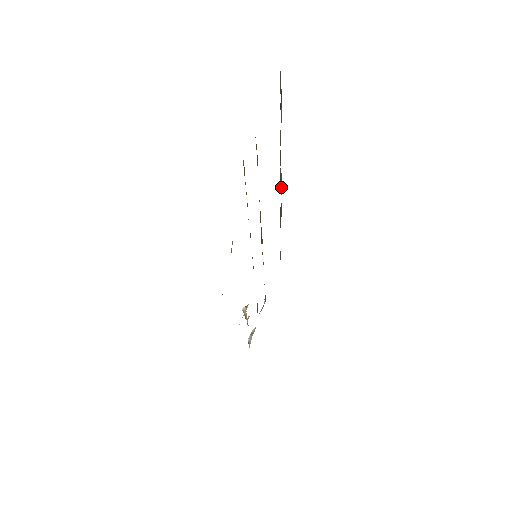
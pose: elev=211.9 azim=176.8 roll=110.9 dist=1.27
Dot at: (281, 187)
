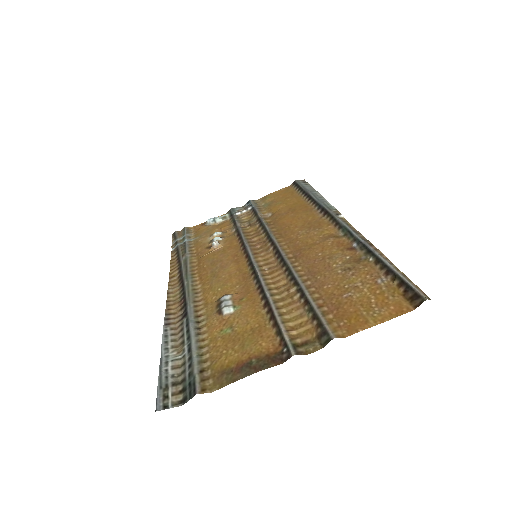
Dot at: (342, 230)
